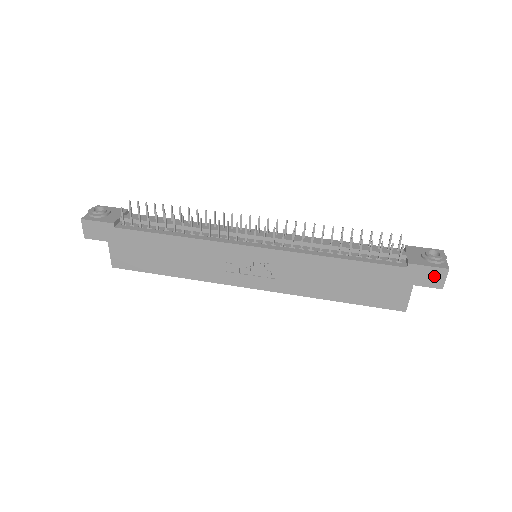
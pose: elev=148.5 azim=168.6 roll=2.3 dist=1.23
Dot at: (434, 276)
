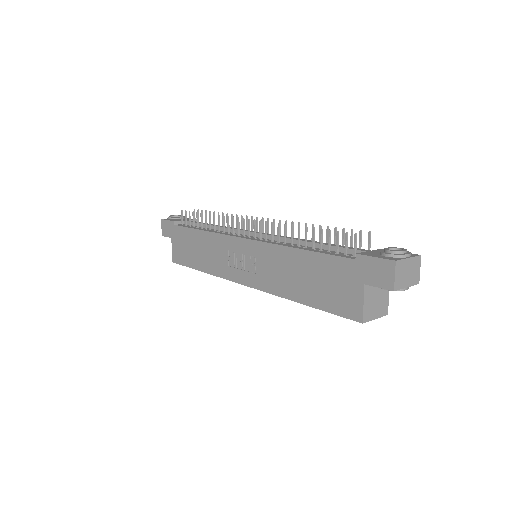
Dot at: (382, 271)
